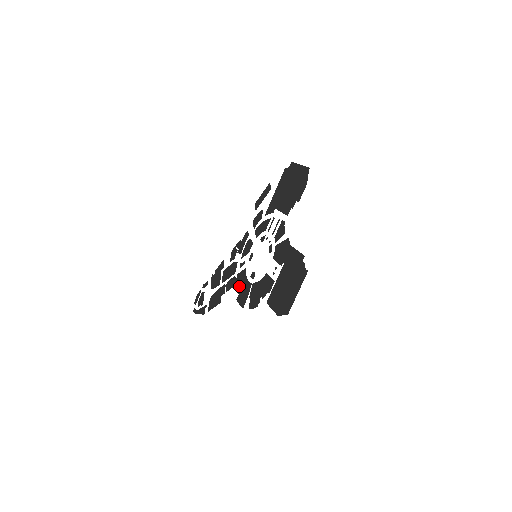
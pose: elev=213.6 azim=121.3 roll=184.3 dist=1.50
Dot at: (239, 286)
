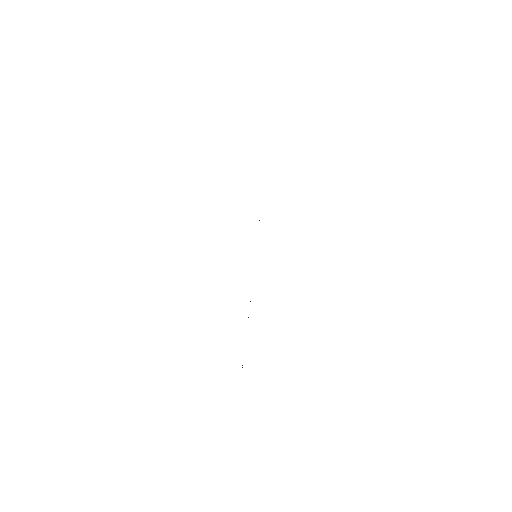
Dot at: occluded
